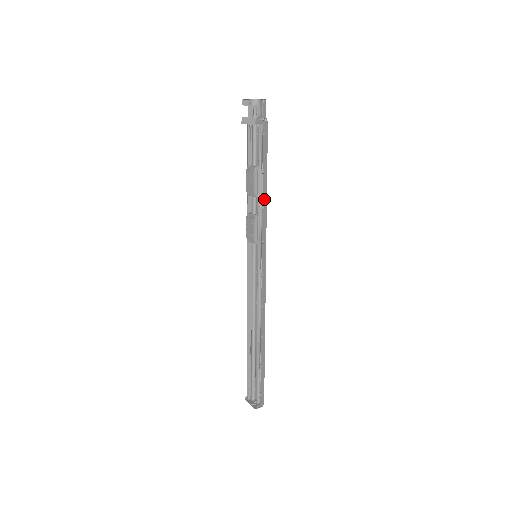
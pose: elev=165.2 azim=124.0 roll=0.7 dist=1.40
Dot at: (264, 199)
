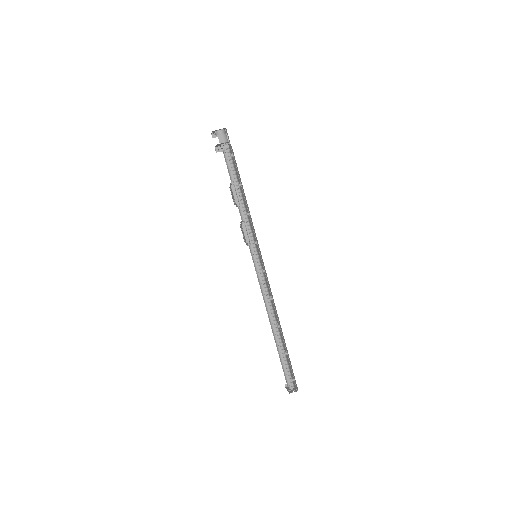
Dot at: (247, 207)
